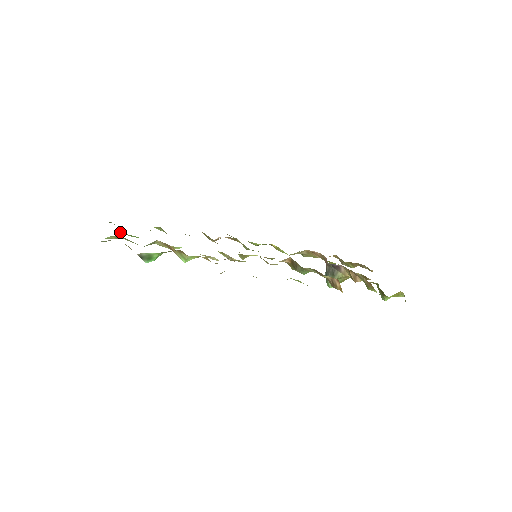
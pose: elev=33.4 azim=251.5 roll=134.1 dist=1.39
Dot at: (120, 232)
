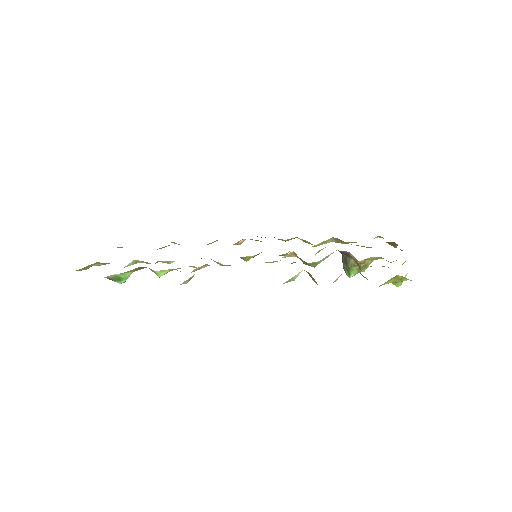
Dot at: occluded
